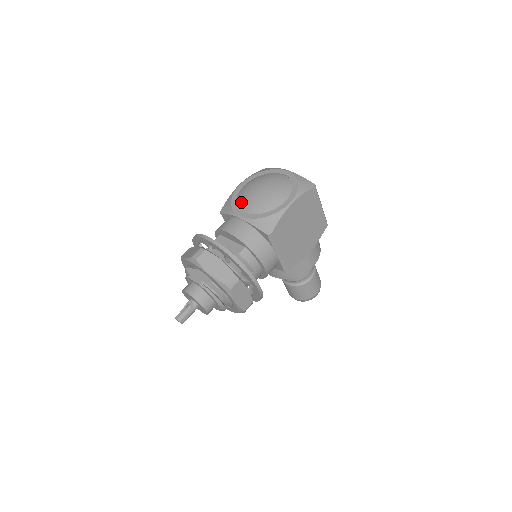
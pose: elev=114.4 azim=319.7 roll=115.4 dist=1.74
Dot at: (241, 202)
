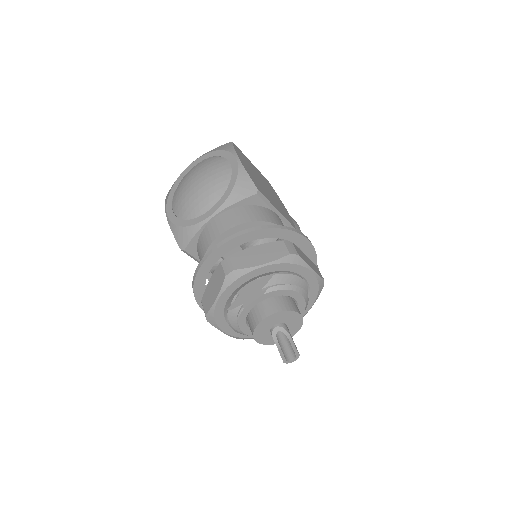
Dot at: (193, 212)
